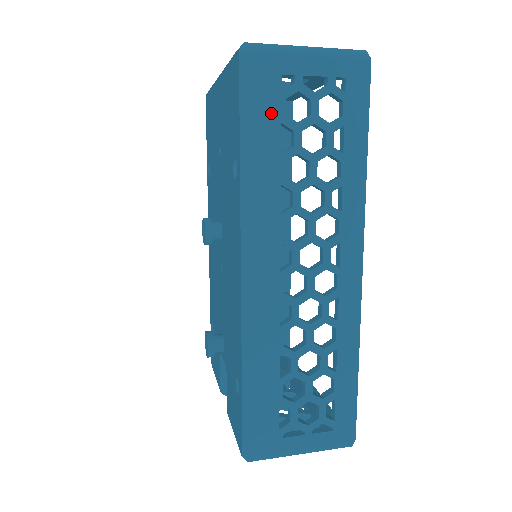
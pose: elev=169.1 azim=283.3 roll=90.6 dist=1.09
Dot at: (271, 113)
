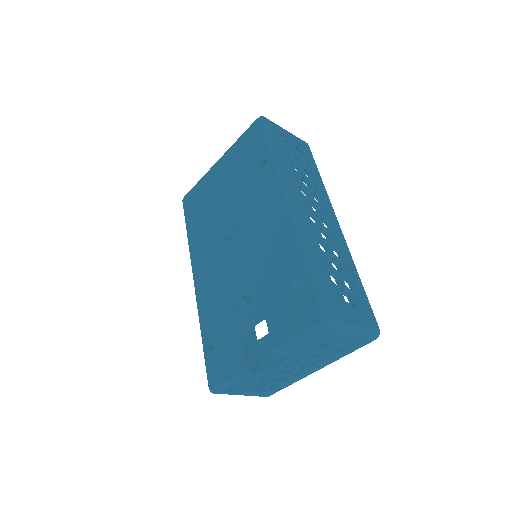
Dot at: (280, 142)
